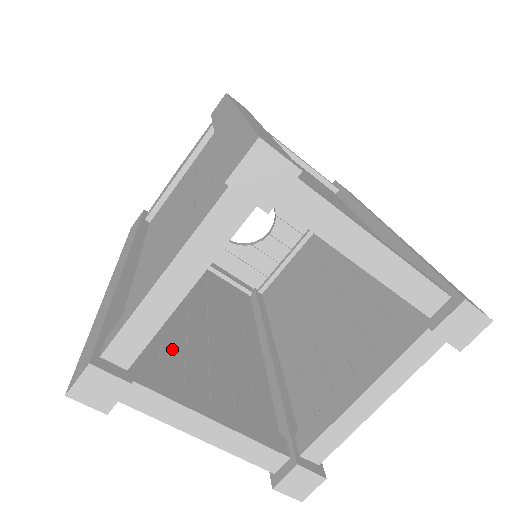
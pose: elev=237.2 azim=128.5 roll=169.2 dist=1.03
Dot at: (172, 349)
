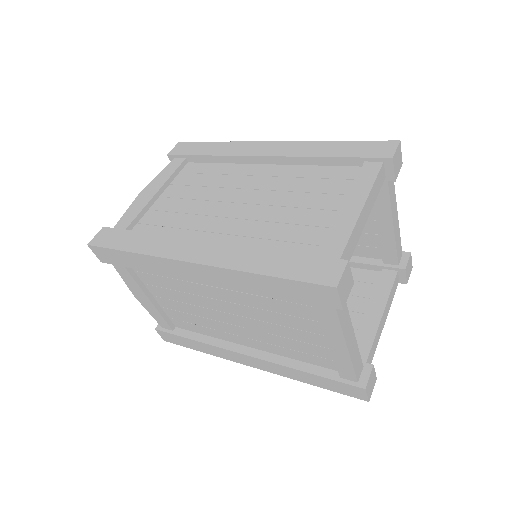
Dot at: occluded
